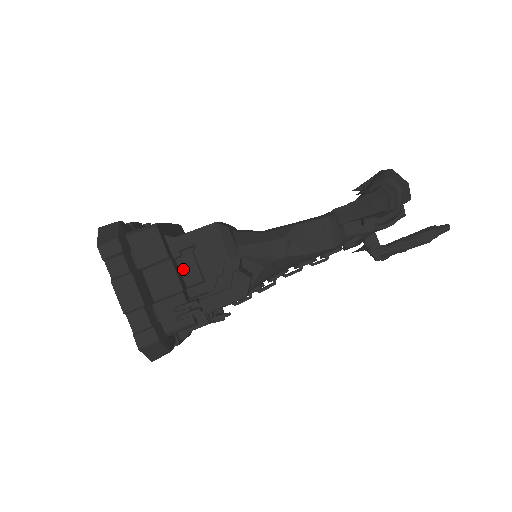
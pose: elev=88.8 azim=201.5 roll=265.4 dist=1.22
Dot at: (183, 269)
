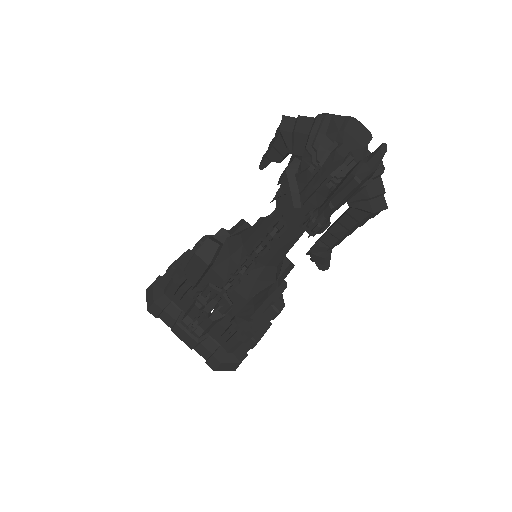
Dot at: occluded
